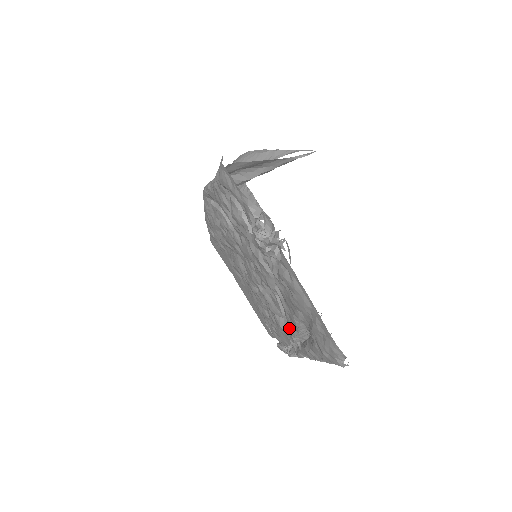
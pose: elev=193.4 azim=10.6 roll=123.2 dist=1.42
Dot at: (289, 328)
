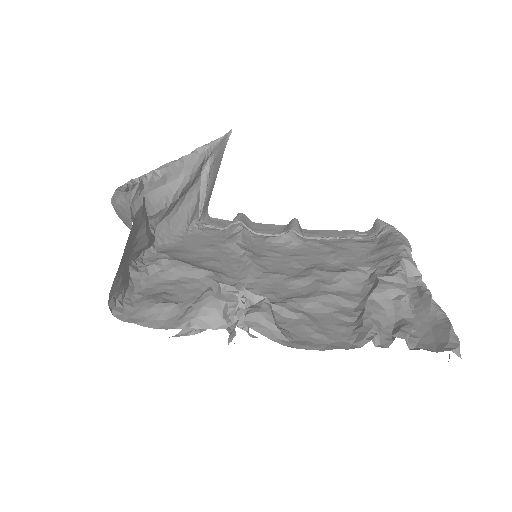
Dot at: occluded
